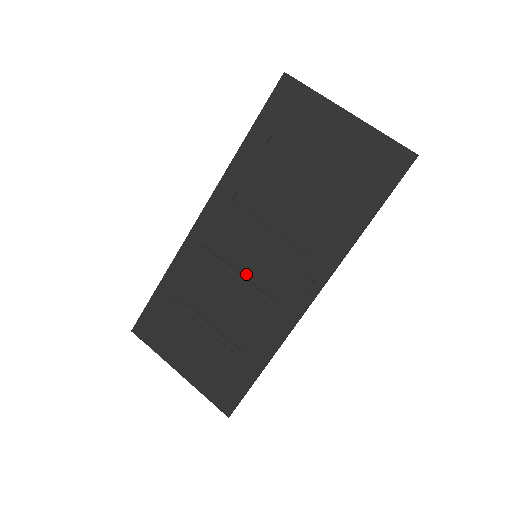
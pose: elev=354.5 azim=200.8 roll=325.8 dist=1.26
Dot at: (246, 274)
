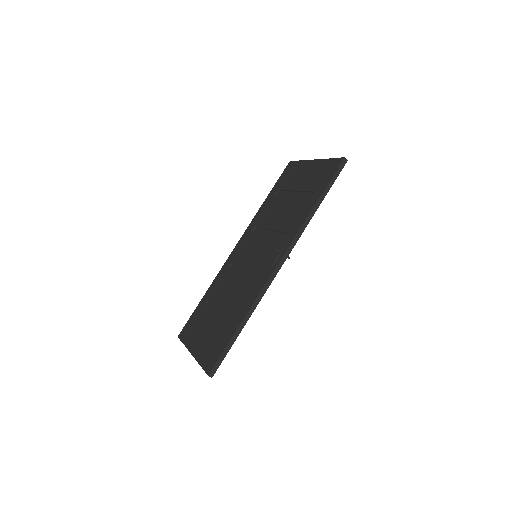
Dot at: (247, 268)
